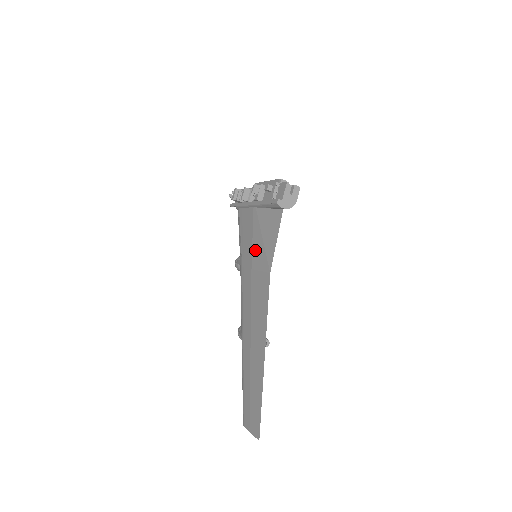
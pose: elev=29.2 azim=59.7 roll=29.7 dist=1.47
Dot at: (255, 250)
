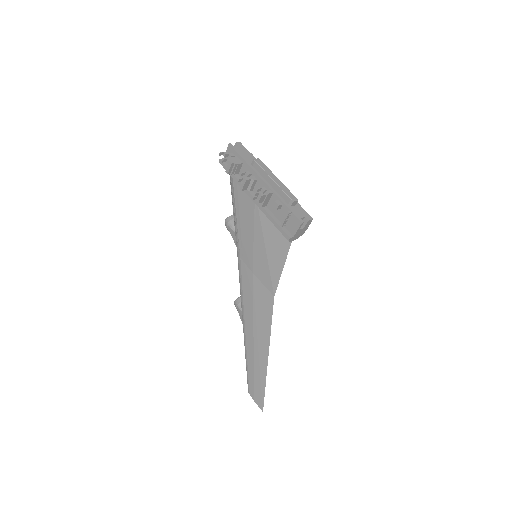
Dot at: (257, 258)
